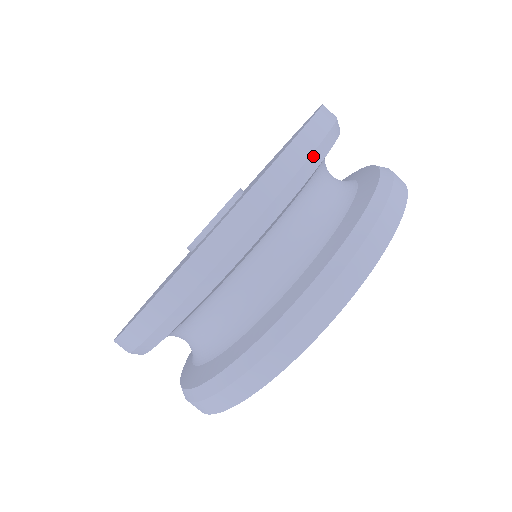
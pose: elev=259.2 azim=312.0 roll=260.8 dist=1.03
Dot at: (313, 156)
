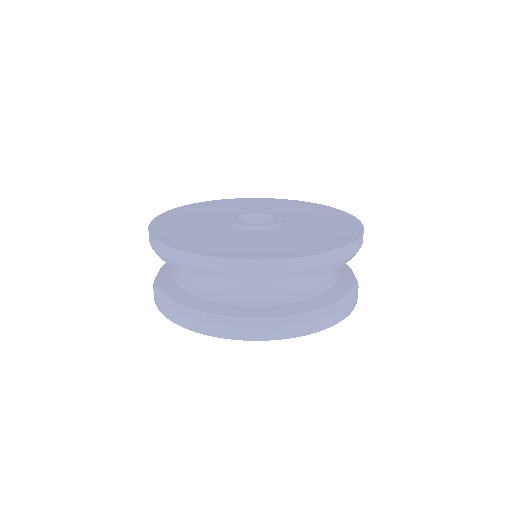
Dot at: occluded
